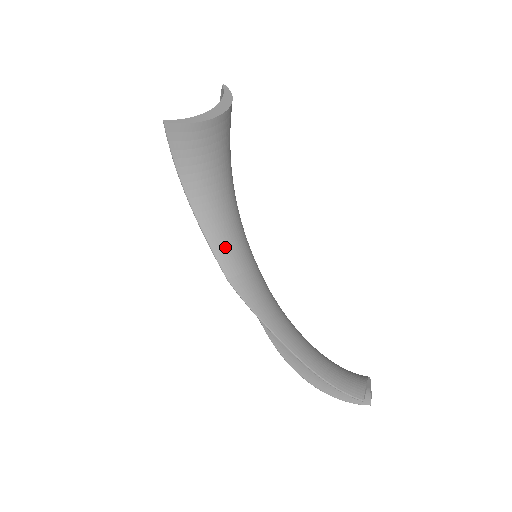
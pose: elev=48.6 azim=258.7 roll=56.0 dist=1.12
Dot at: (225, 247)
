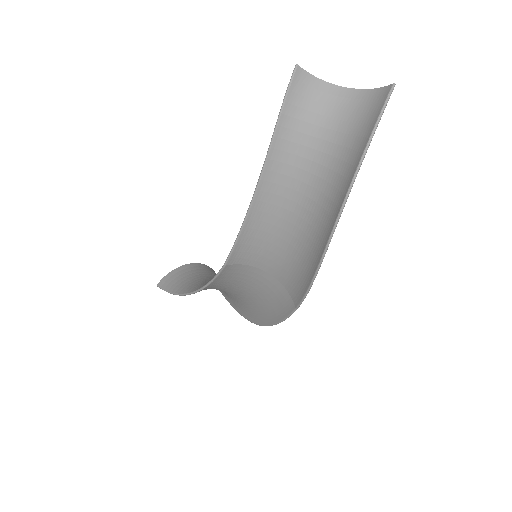
Dot at: occluded
